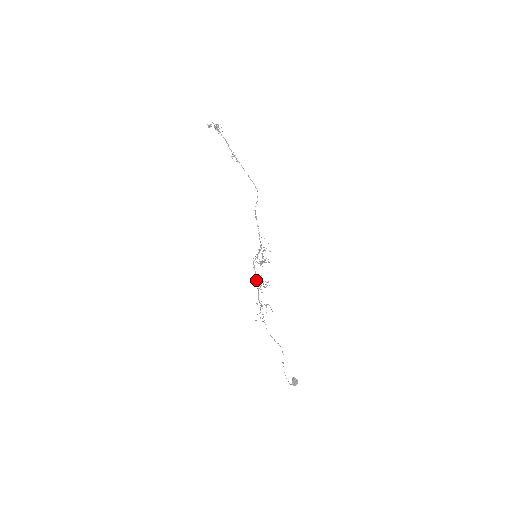
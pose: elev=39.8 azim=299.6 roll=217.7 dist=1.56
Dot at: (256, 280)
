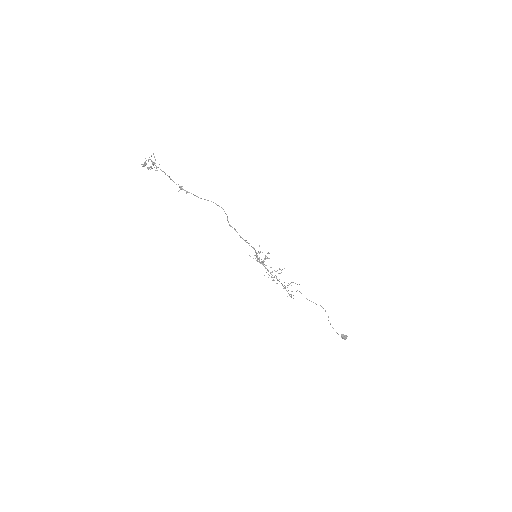
Dot at: occluded
